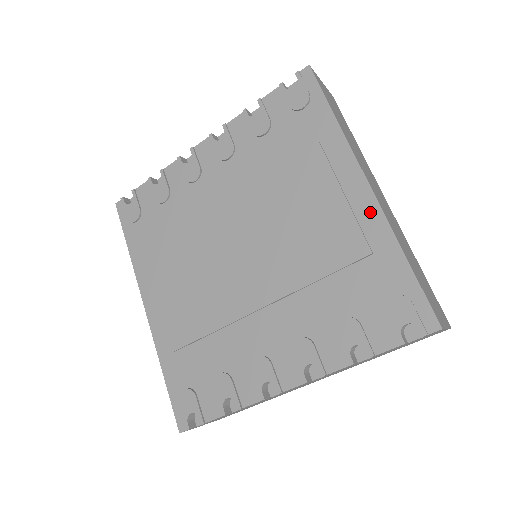
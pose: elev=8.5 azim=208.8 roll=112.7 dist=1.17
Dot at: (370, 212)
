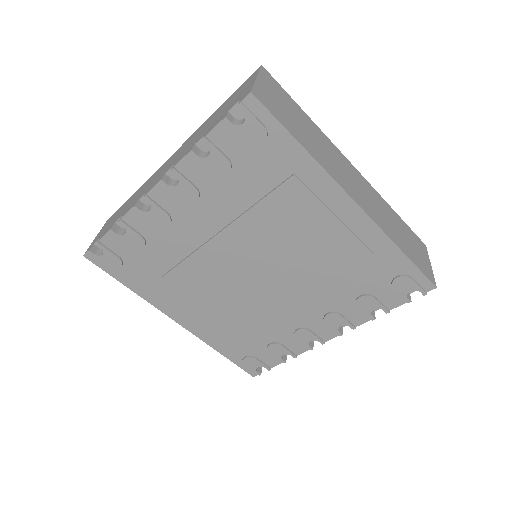
Dot at: (363, 225)
